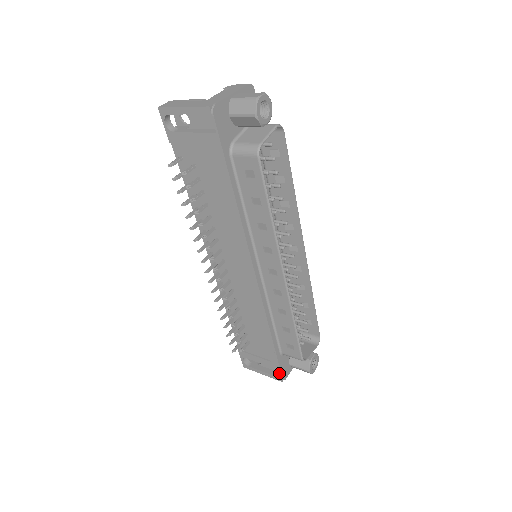
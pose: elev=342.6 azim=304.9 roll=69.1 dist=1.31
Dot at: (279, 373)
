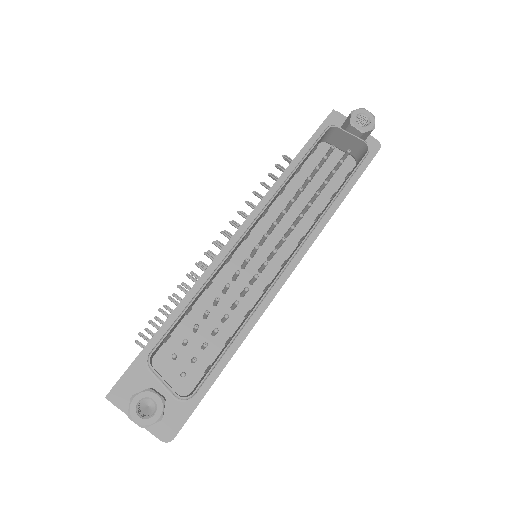
Dot at: occluded
